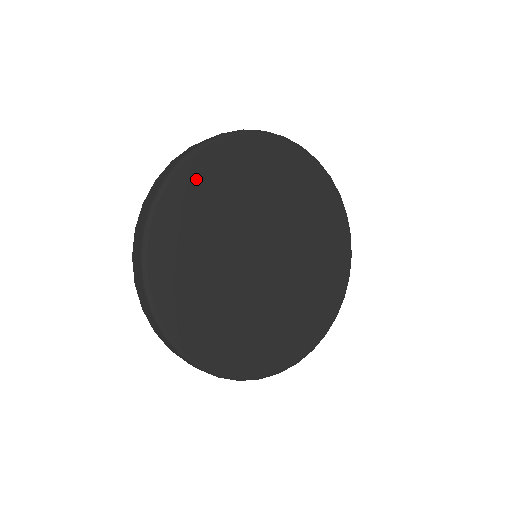
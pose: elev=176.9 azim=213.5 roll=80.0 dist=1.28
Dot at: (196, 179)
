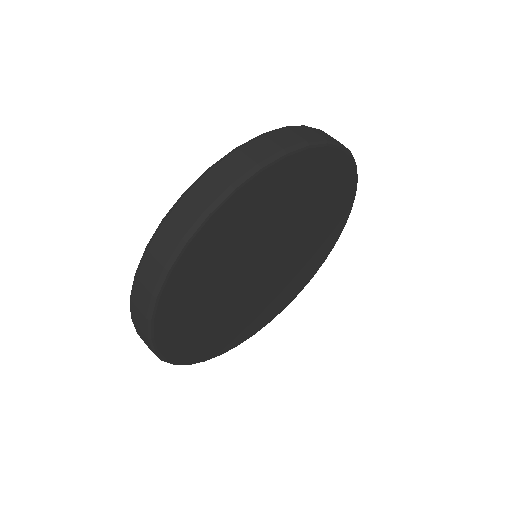
Dot at: (201, 252)
